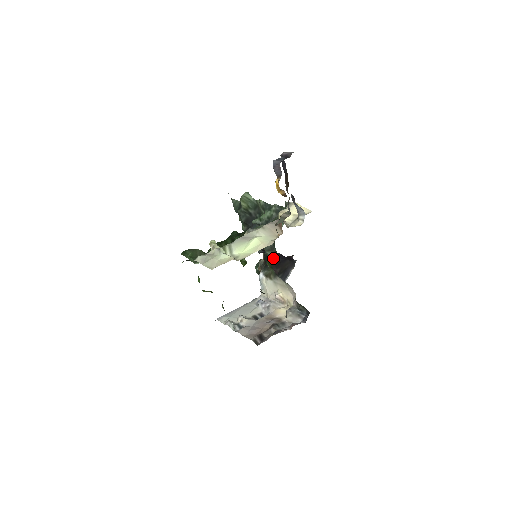
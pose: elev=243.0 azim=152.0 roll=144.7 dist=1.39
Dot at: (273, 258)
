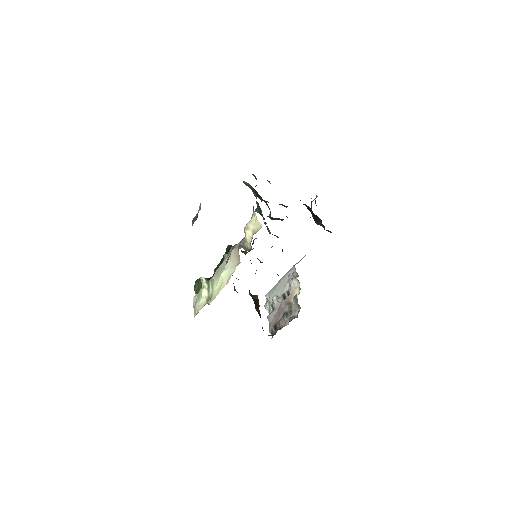
Dot at: occluded
